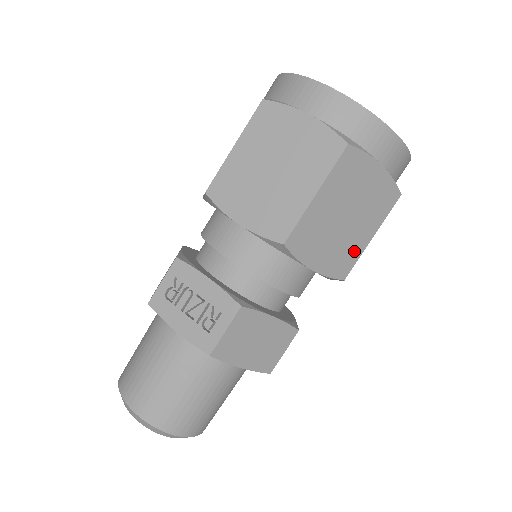
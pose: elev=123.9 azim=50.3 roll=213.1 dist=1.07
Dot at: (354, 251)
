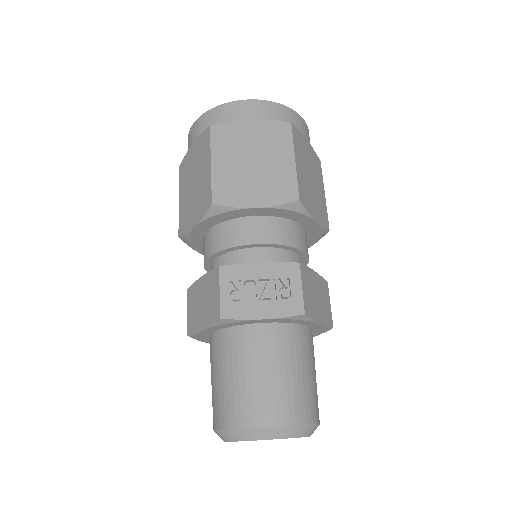
Dot at: (323, 206)
